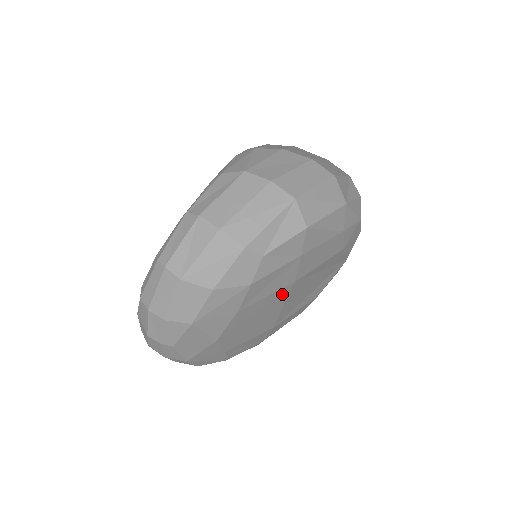
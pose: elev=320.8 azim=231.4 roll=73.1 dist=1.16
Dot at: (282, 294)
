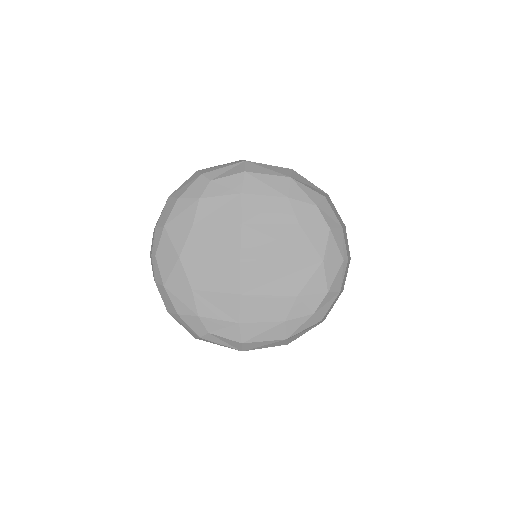
Dot at: (233, 234)
